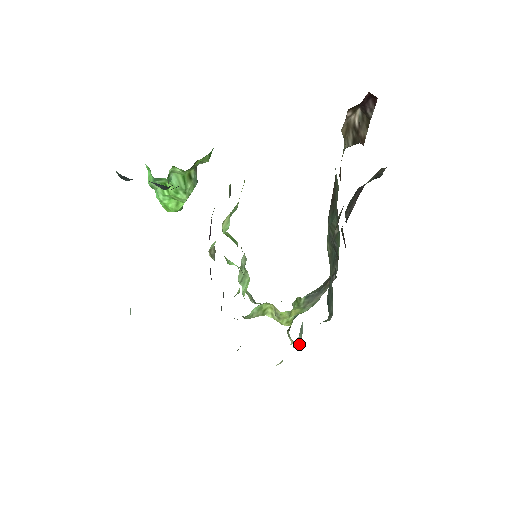
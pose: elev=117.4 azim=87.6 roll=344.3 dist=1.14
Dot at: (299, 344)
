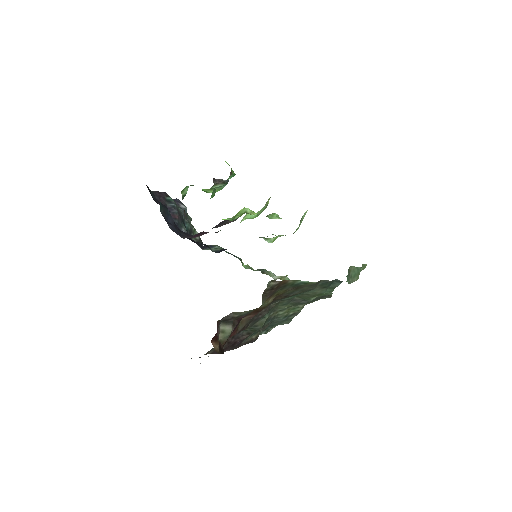
Dot at: occluded
